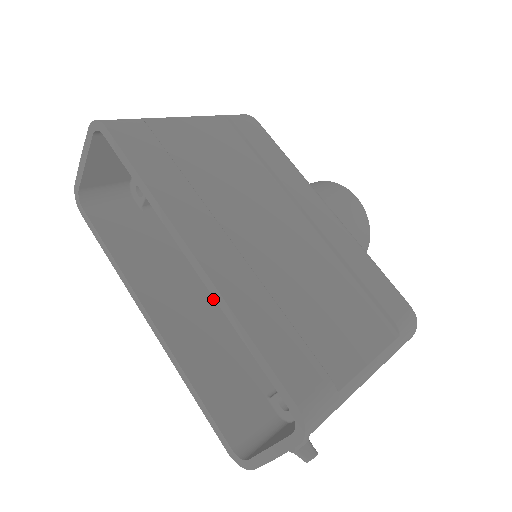
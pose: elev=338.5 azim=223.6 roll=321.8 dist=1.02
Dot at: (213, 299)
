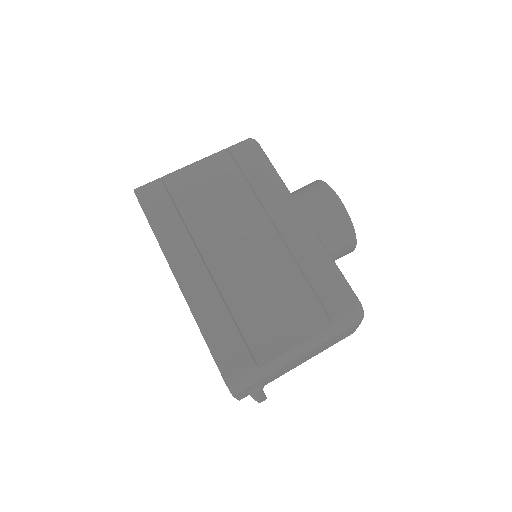
Dot at: occluded
